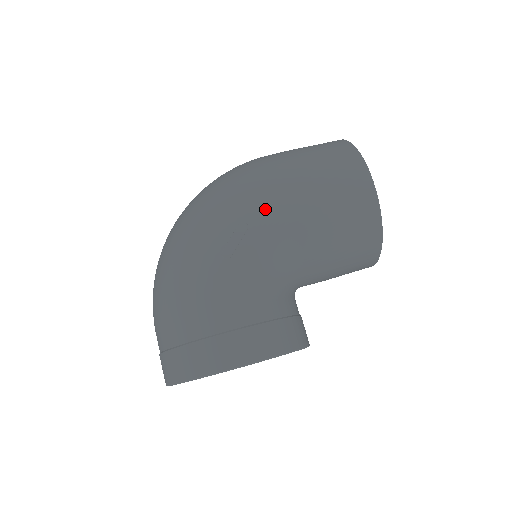
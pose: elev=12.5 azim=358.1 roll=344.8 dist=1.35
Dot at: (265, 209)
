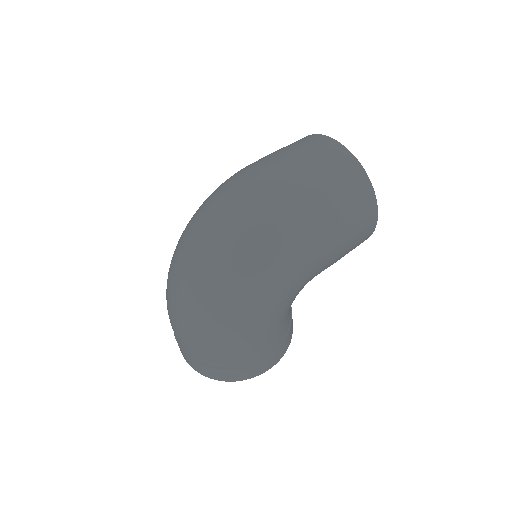
Dot at: (306, 272)
